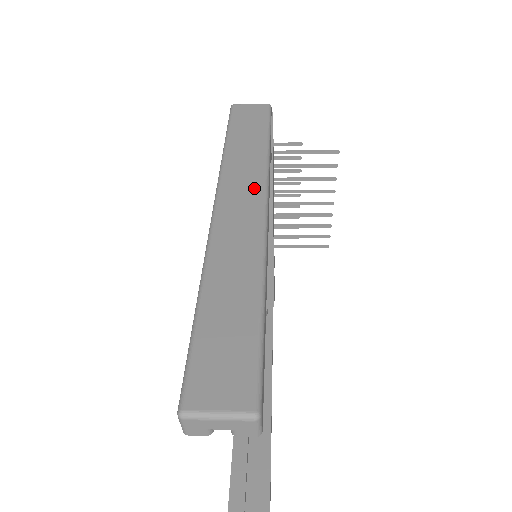
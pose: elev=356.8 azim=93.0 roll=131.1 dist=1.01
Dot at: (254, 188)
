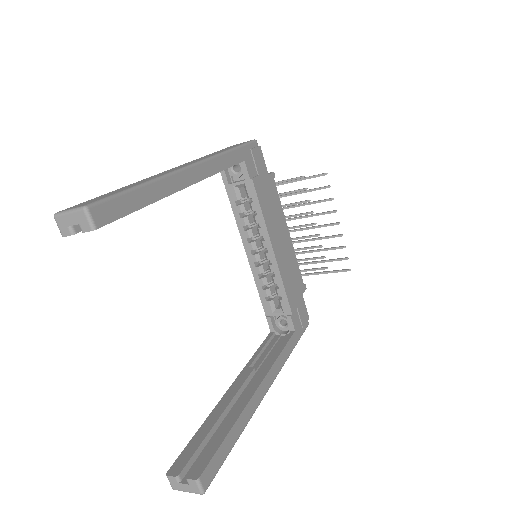
Dot at: (196, 161)
